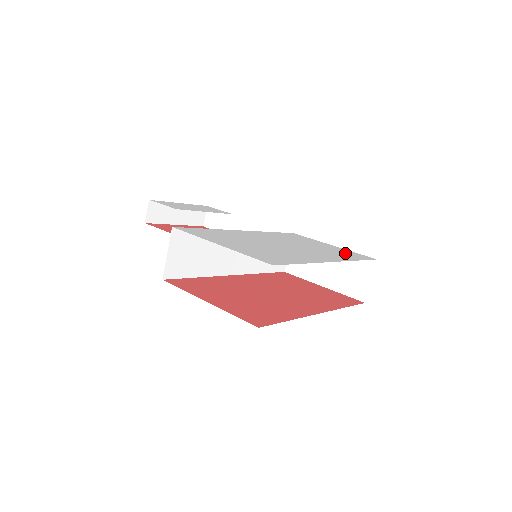
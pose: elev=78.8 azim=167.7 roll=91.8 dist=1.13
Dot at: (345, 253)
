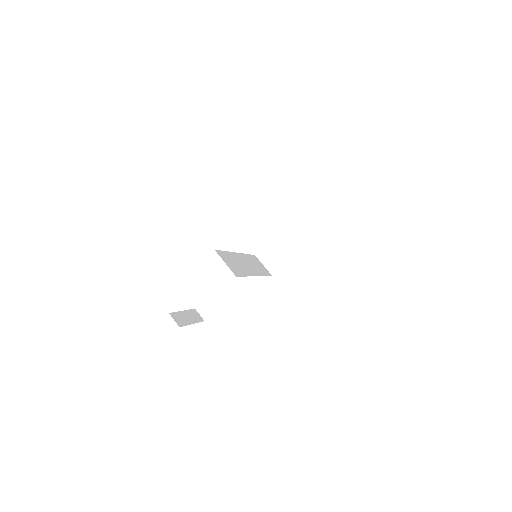
Dot at: occluded
